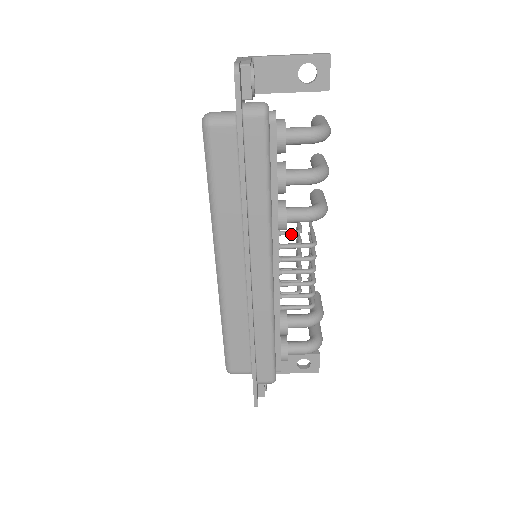
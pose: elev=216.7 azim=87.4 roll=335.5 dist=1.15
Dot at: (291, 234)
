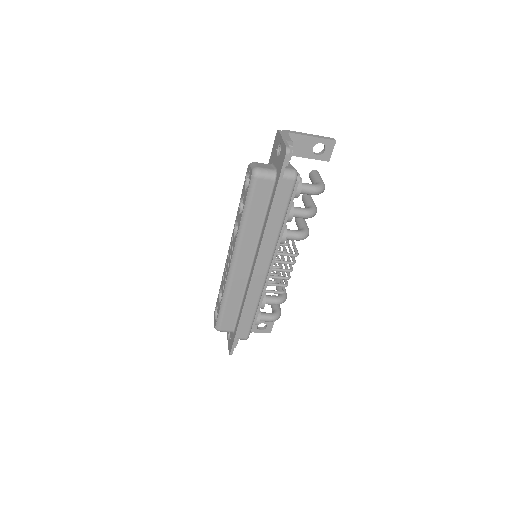
Dot at: (282, 245)
